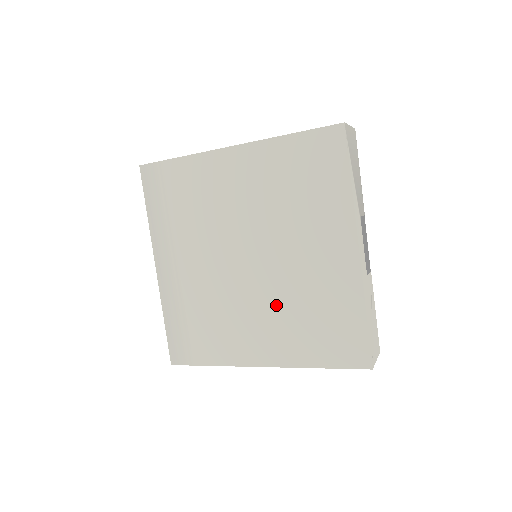
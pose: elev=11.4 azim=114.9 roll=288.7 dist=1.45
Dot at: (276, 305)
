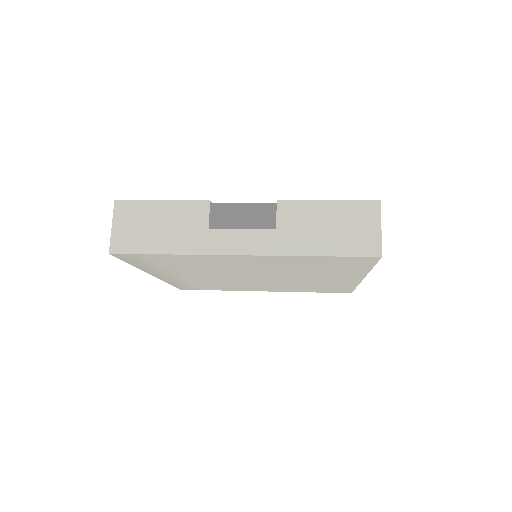
Dot at: occluded
